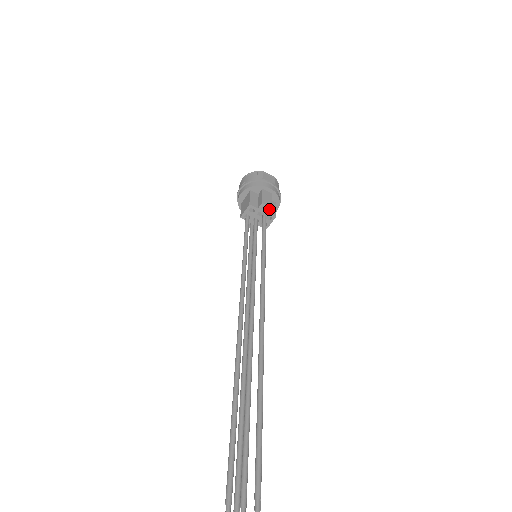
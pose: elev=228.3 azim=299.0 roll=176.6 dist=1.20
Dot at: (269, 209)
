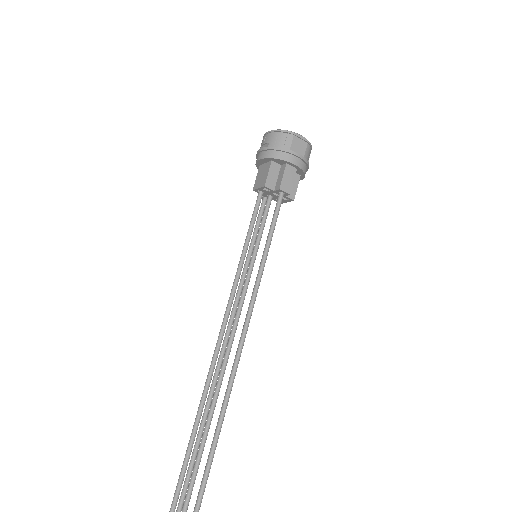
Dot at: (287, 194)
